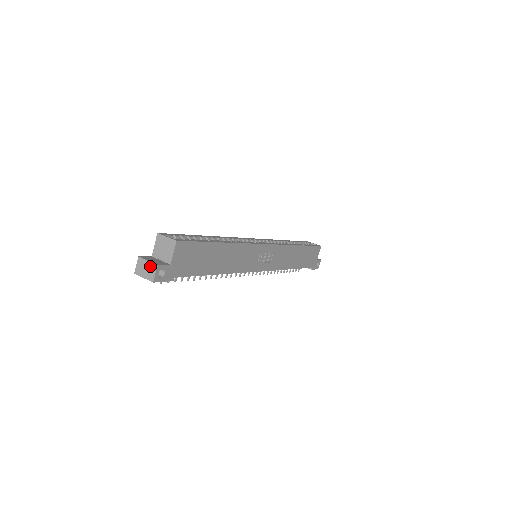
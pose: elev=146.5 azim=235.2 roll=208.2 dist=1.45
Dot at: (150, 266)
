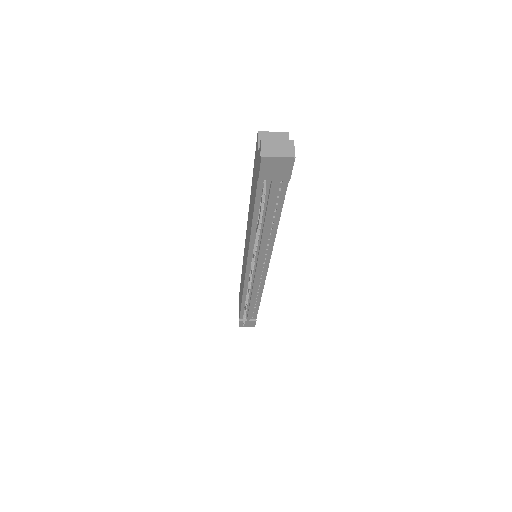
Dot at: (283, 143)
